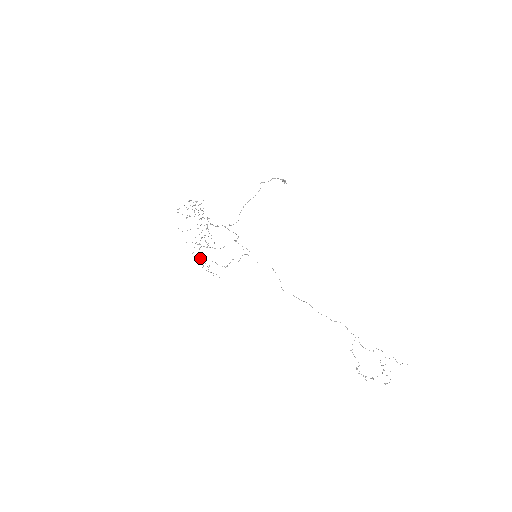
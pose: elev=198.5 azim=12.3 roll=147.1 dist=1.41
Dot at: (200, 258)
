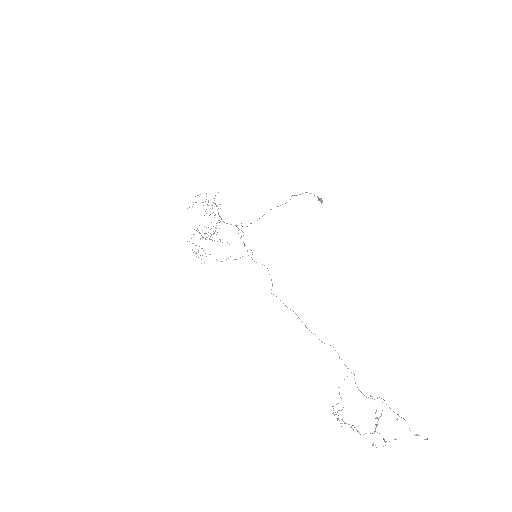
Dot at: occluded
